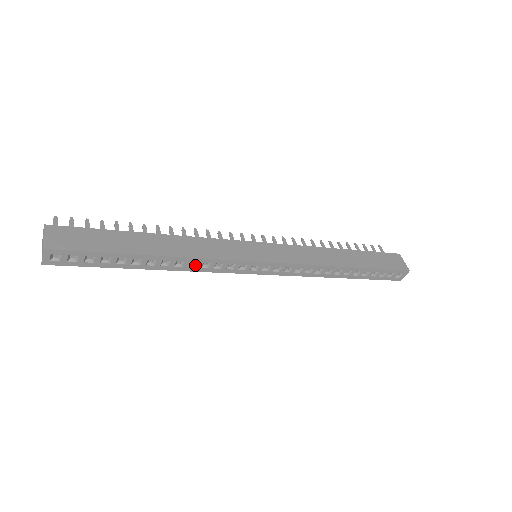
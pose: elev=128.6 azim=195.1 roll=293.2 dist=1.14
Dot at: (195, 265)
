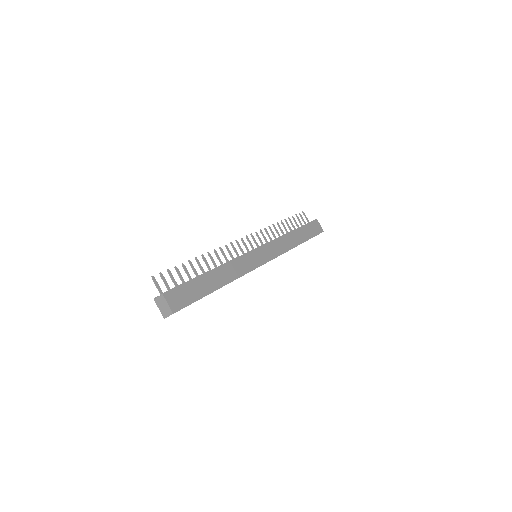
Dot at: occluded
